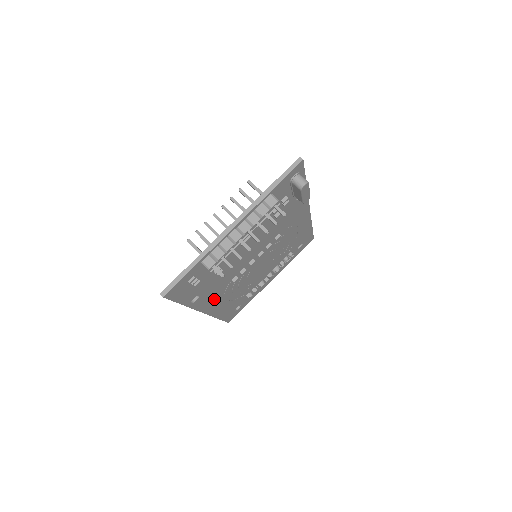
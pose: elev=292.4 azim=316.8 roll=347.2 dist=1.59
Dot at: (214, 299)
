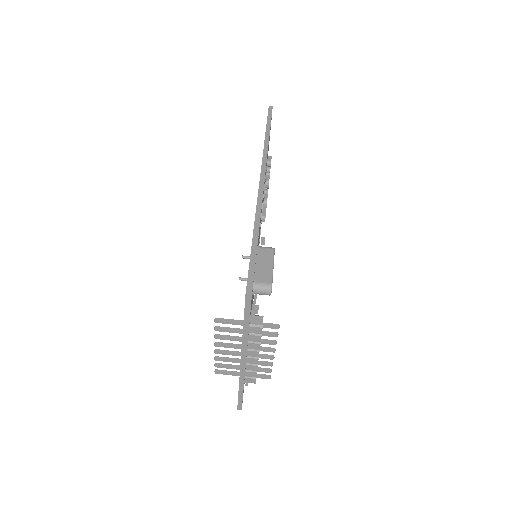
Dot at: occluded
